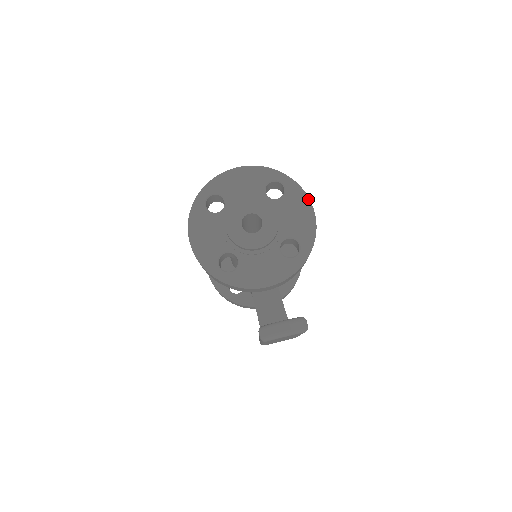
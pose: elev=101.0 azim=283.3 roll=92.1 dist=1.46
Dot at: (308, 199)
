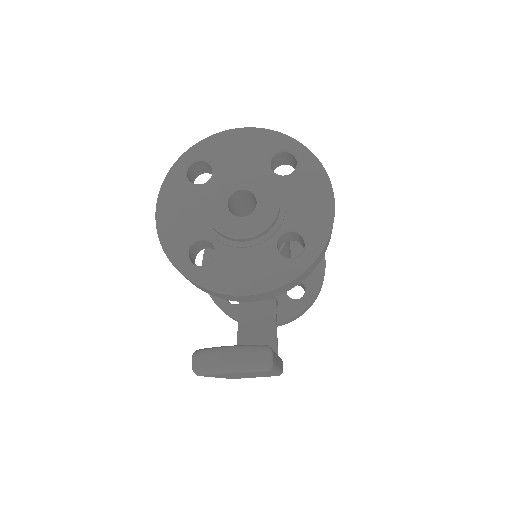
Dot at: (328, 180)
